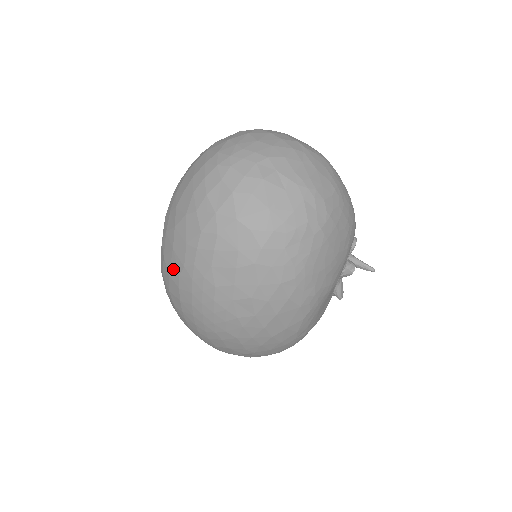
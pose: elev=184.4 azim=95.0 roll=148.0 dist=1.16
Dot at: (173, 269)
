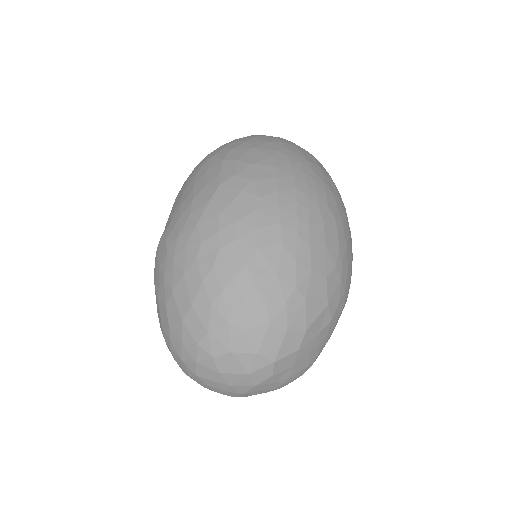
Dot at: (259, 157)
